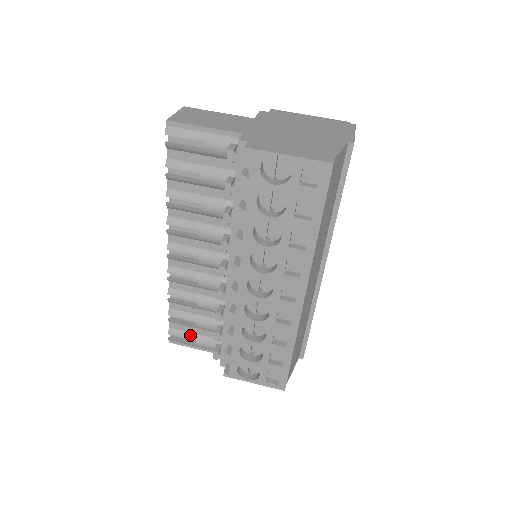
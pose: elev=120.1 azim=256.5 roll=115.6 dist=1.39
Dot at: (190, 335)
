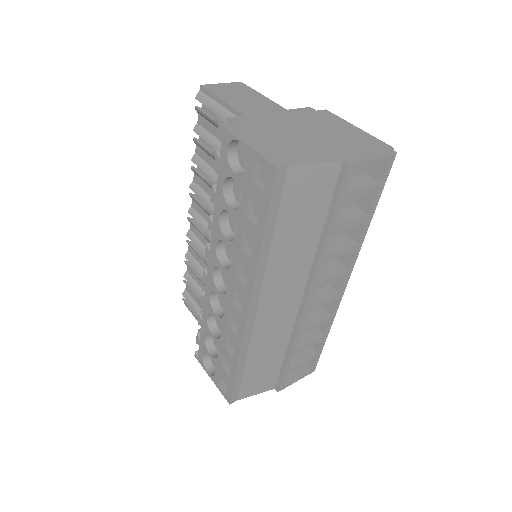
Dot at: (195, 305)
